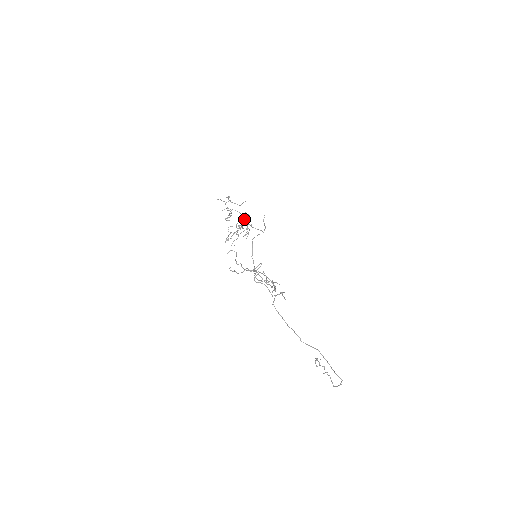
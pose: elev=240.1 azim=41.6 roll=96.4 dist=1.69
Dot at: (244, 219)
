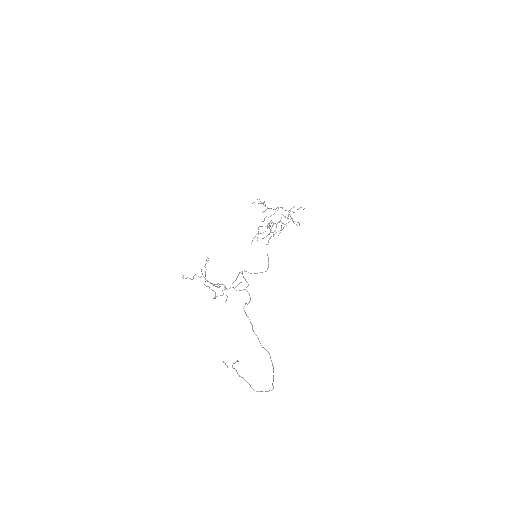
Dot at: occluded
